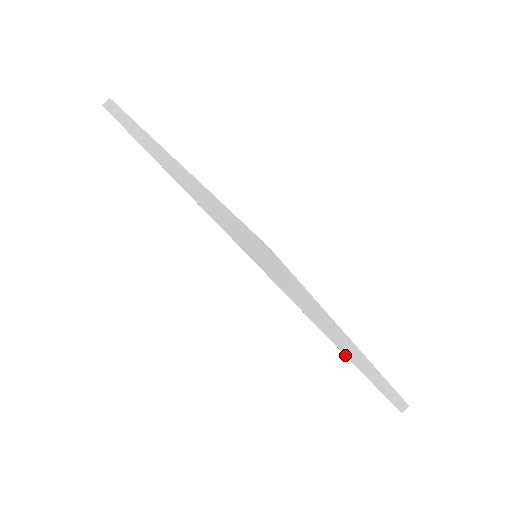
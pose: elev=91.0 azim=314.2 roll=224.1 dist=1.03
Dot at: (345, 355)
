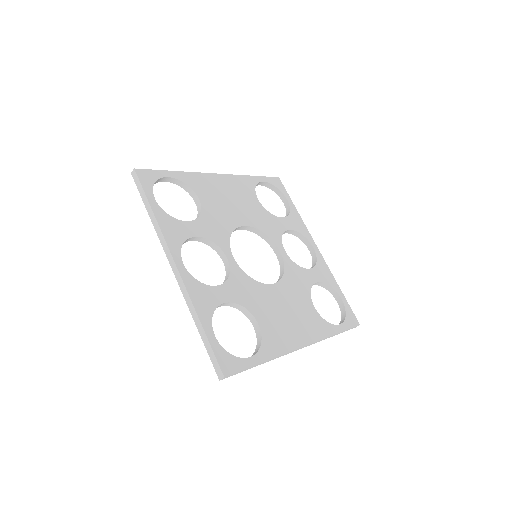
Dot at: occluded
